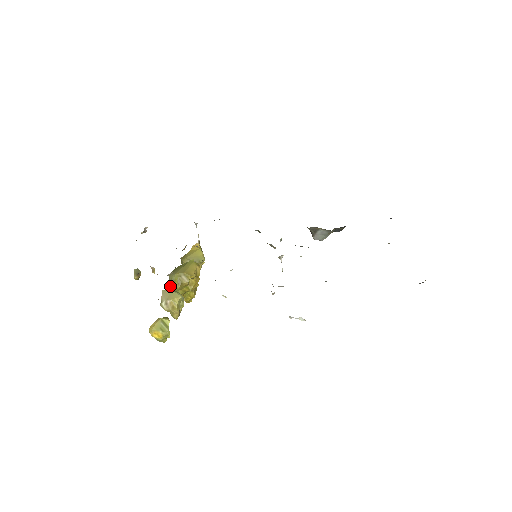
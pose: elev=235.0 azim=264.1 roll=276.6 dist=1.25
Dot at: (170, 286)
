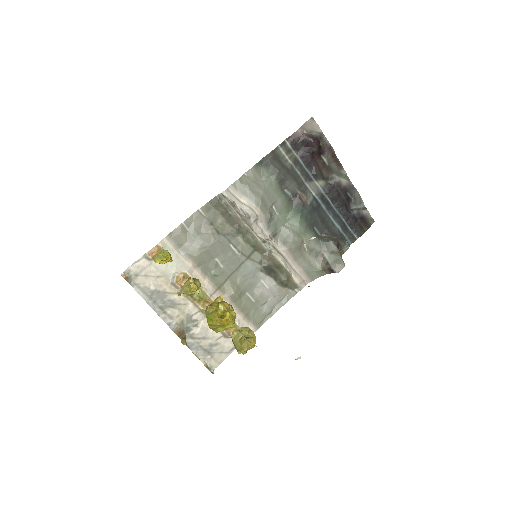
Dot at: (207, 321)
